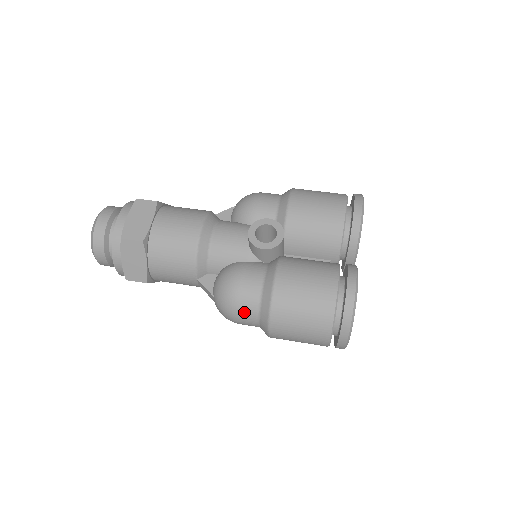
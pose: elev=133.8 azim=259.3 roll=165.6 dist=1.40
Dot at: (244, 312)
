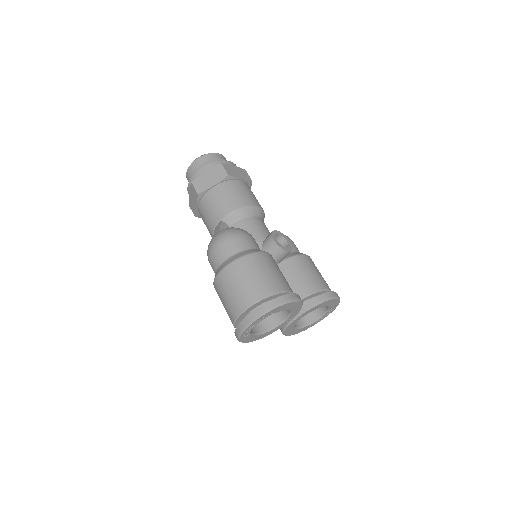
Dot at: (226, 247)
